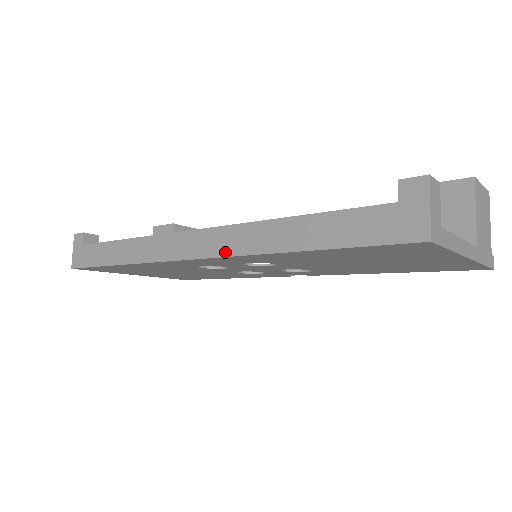
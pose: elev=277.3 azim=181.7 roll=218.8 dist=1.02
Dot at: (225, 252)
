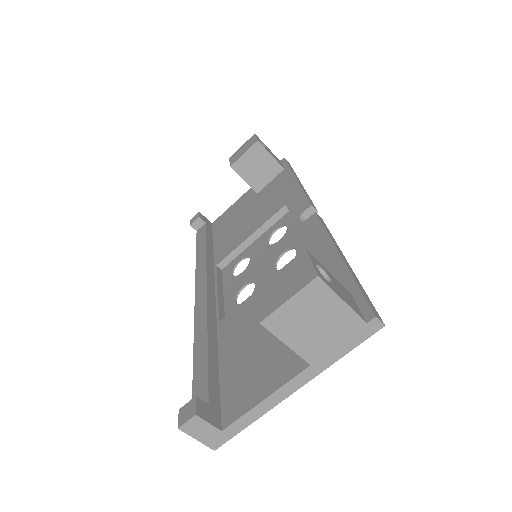
Dot at: occluded
